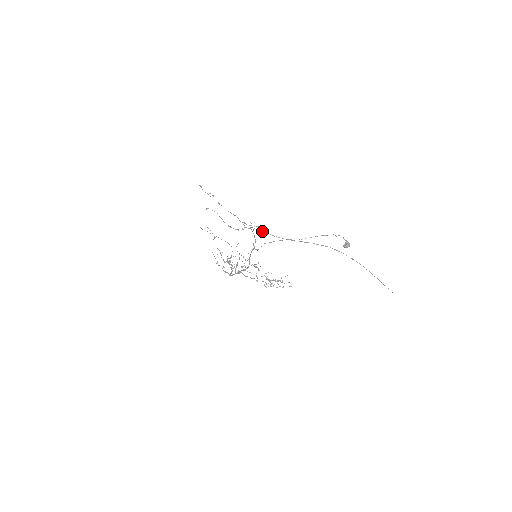
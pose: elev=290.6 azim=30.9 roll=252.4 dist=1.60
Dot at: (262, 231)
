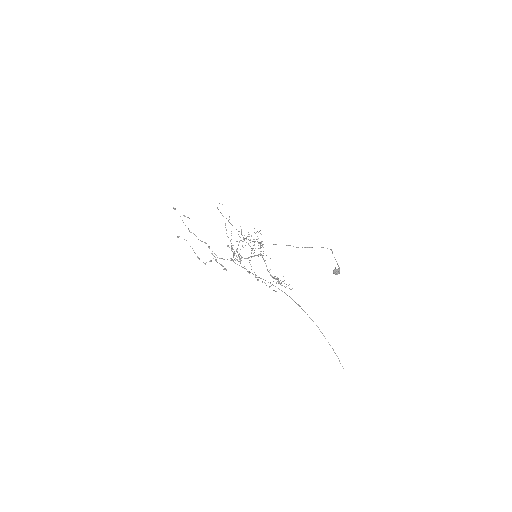
Dot at: occluded
